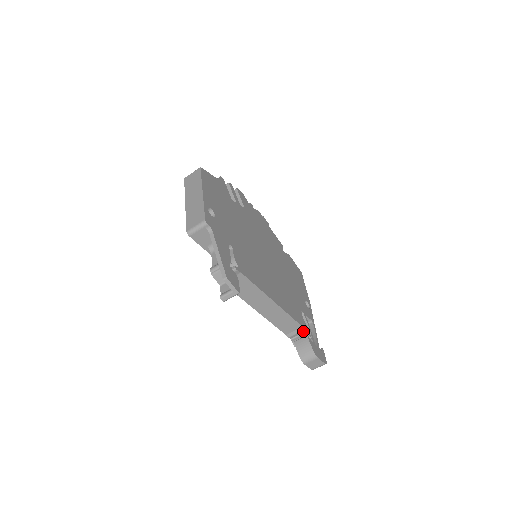
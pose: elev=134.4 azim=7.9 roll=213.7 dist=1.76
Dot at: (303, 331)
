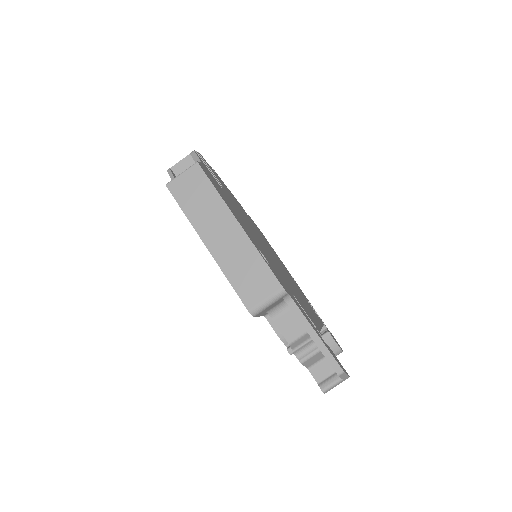
Dot at: occluded
